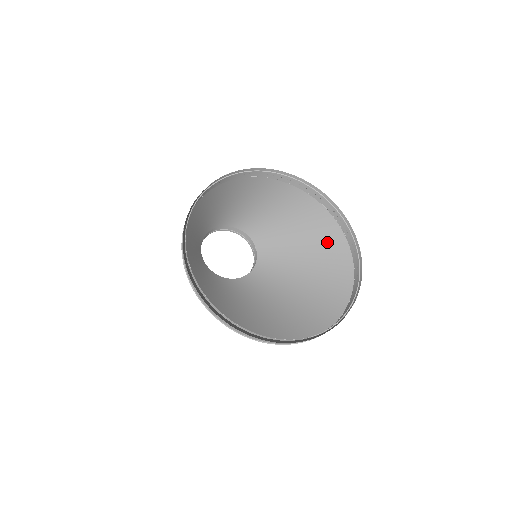
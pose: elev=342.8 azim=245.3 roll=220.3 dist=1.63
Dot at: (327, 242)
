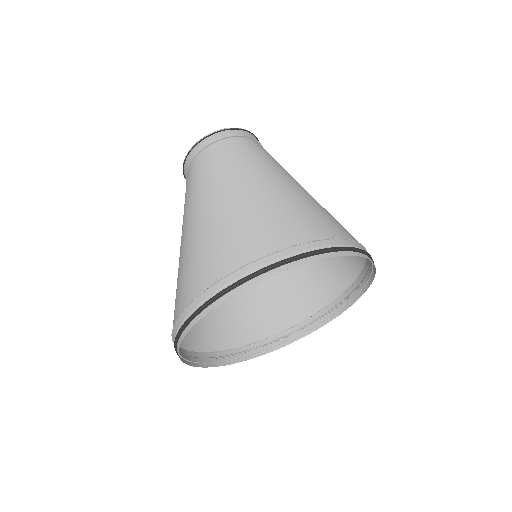
Dot at: occluded
